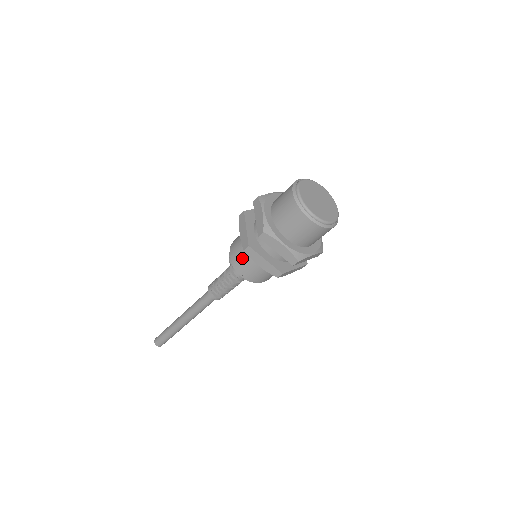
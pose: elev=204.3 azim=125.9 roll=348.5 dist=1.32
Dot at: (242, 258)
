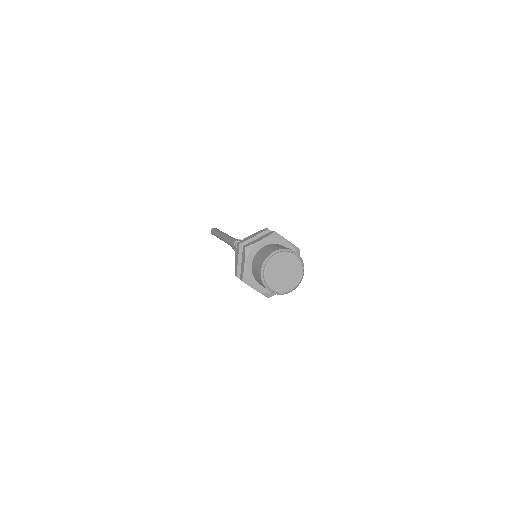
Dot at: occluded
